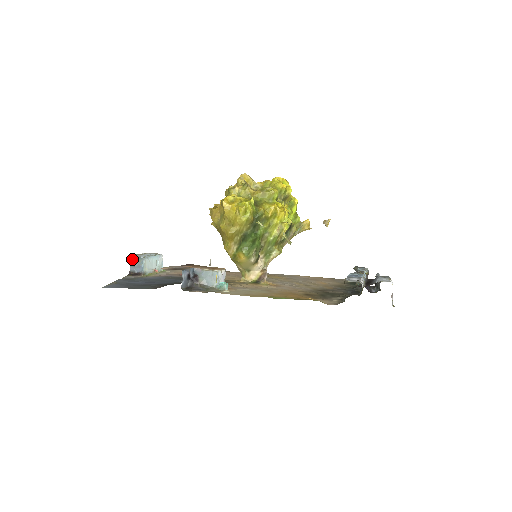
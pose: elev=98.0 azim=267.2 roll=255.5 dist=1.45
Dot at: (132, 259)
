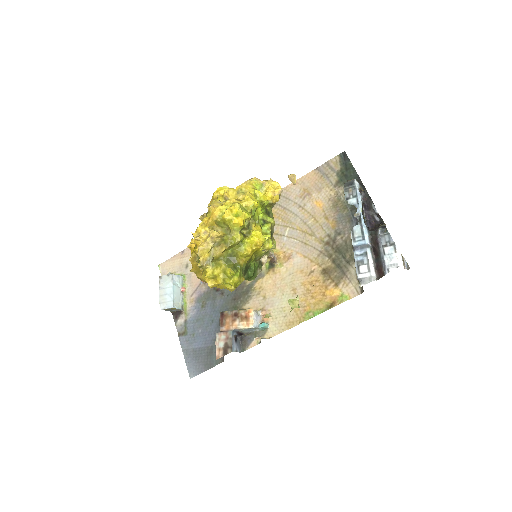
Dot at: (165, 310)
